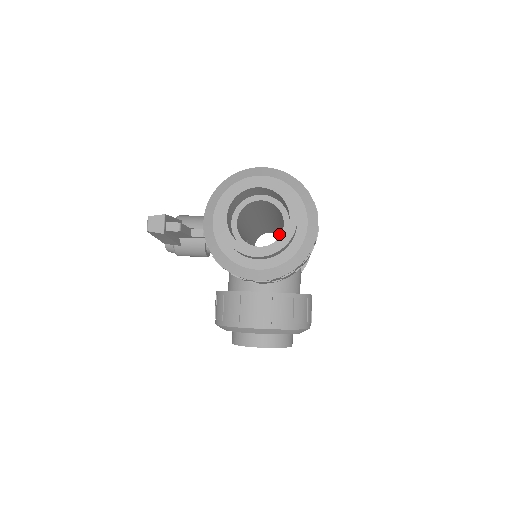
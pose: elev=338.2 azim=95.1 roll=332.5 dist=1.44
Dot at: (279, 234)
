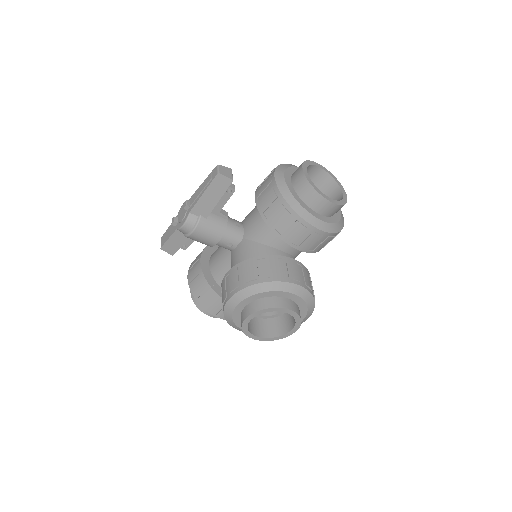
Dot at: occluded
